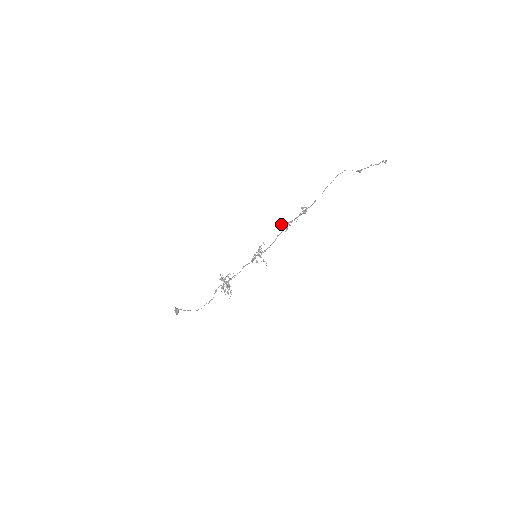
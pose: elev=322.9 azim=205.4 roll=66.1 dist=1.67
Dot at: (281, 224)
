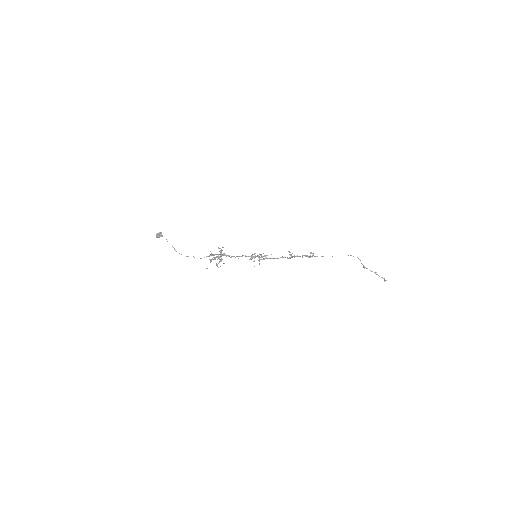
Dot at: occluded
